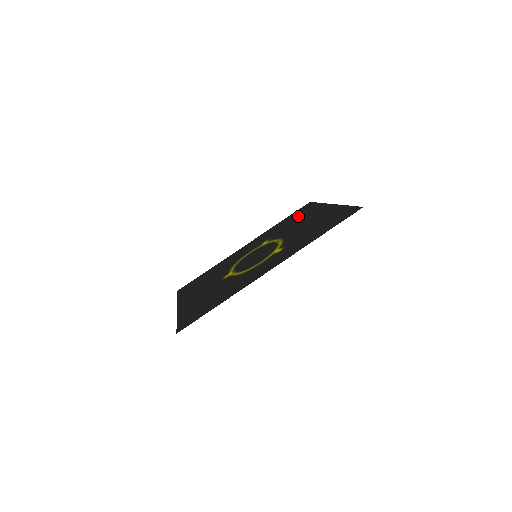
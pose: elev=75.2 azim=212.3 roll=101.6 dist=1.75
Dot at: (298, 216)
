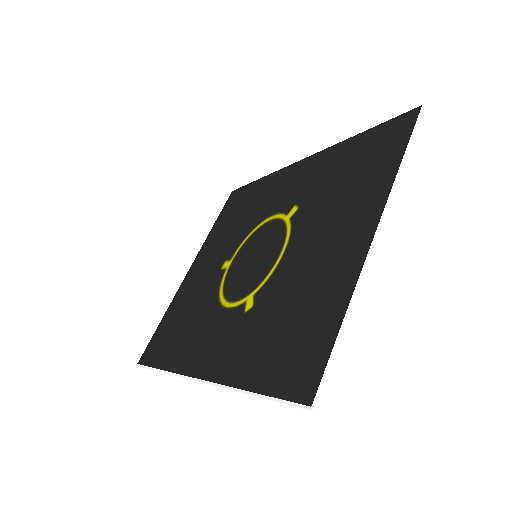
Dot at: (360, 169)
